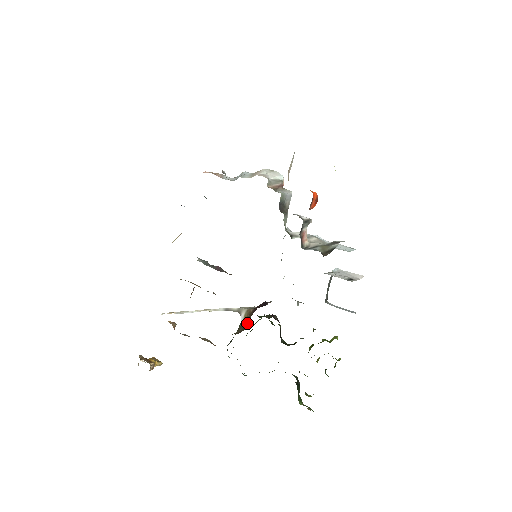
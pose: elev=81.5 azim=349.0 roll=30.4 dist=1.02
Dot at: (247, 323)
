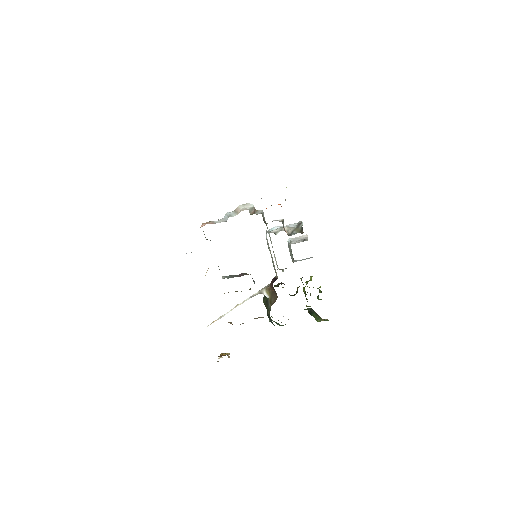
Dot at: (275, 294)
